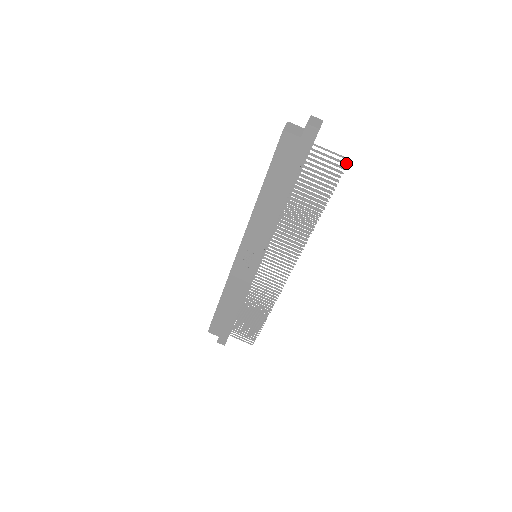
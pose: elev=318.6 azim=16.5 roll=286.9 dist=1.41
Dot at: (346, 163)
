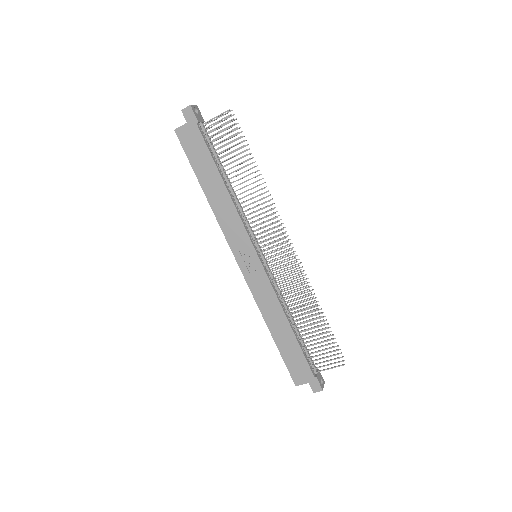
Dot at: (228, 110)
